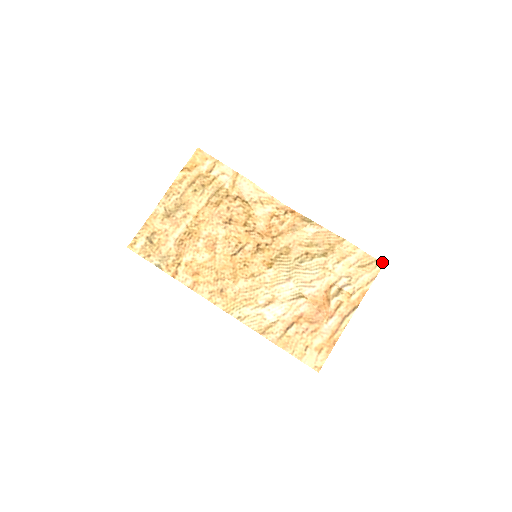
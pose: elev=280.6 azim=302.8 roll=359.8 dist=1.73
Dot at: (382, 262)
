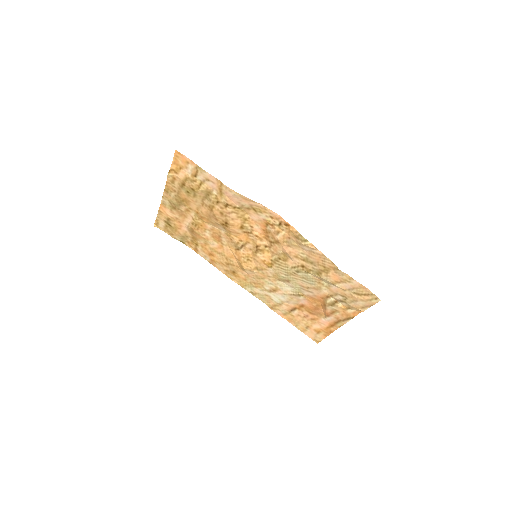
Dot at: occluded
